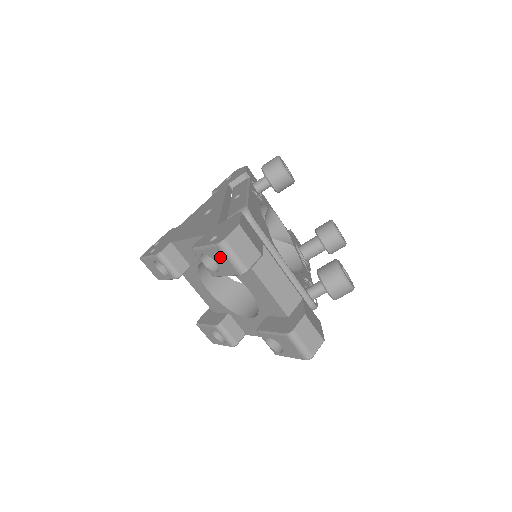
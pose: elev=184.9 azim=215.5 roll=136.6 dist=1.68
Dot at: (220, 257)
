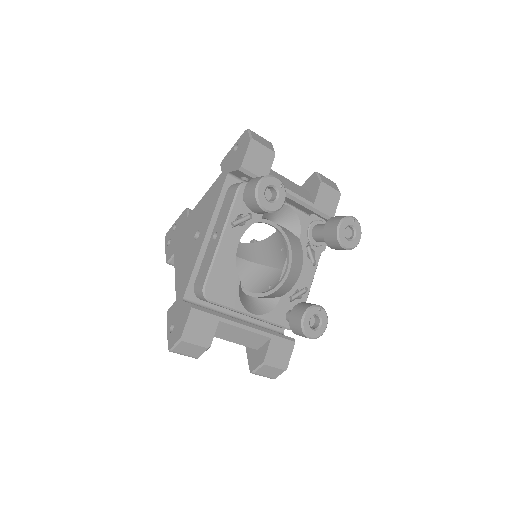
Dot at: occluded
